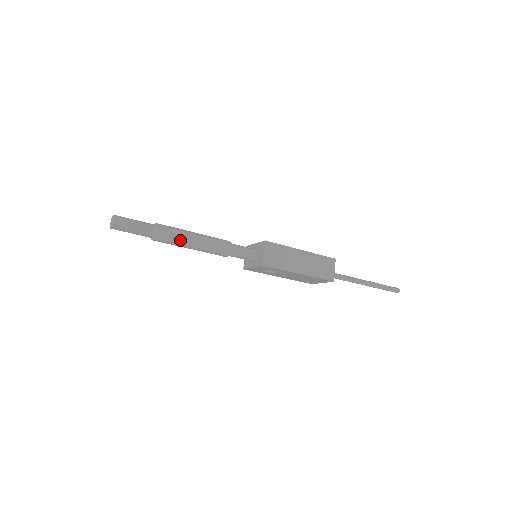
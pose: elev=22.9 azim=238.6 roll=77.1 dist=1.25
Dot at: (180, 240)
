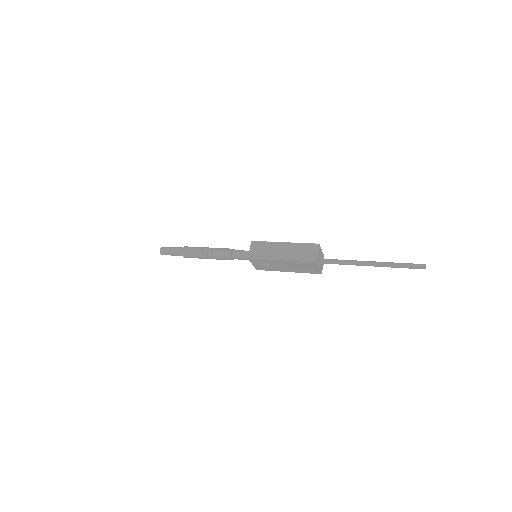
Dot at: (197, 253)
